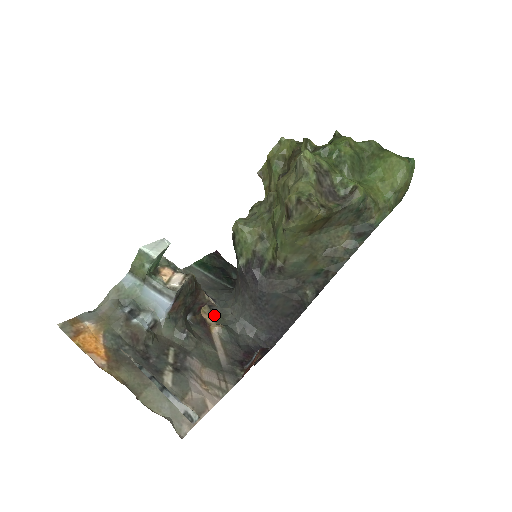
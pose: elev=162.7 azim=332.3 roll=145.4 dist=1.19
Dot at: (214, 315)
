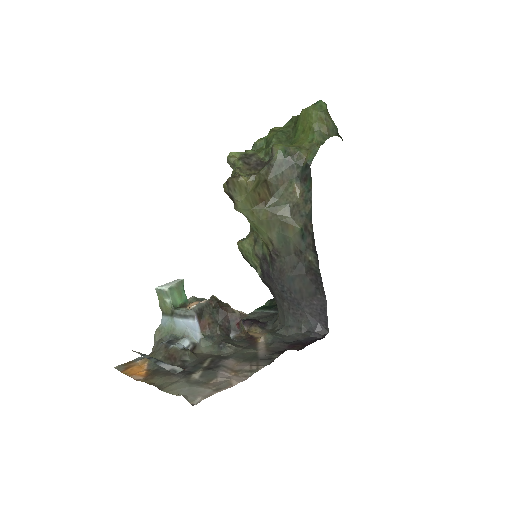
Dot at: (265, 332)
